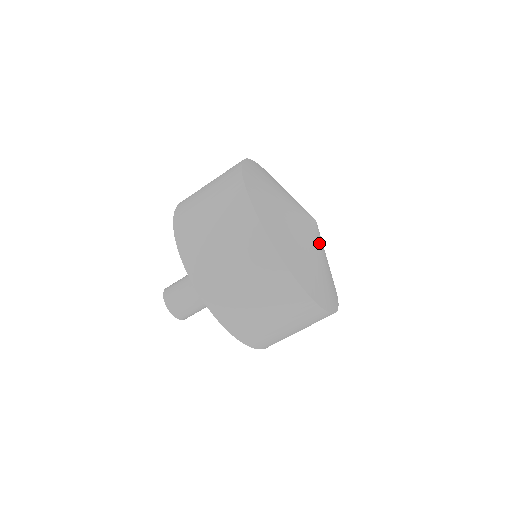
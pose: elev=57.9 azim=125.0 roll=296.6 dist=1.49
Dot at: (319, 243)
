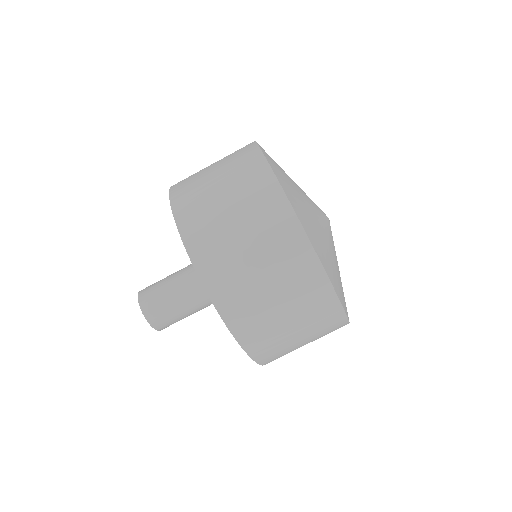
Dot at: (332, 239)
